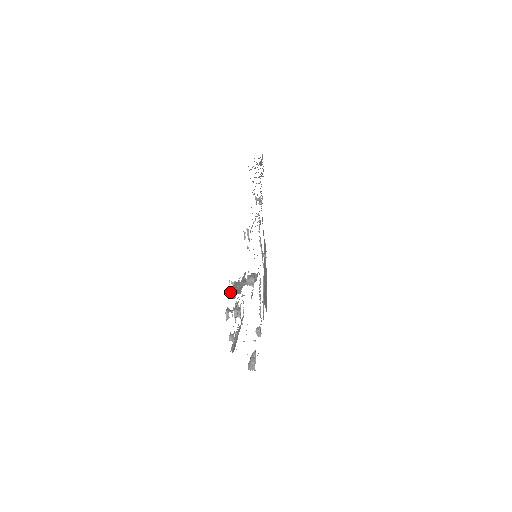
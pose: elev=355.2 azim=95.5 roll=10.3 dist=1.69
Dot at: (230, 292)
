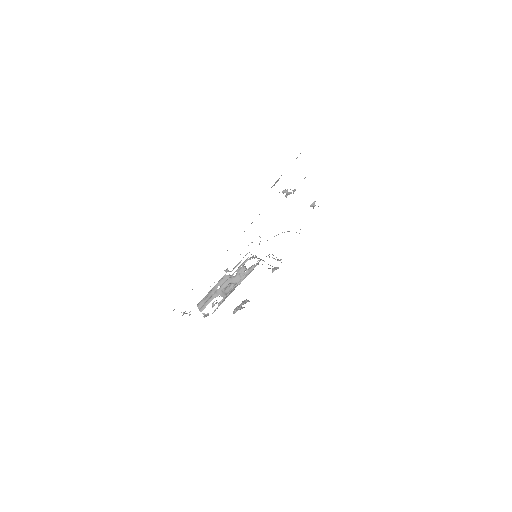
Dot at: (208, 292)
